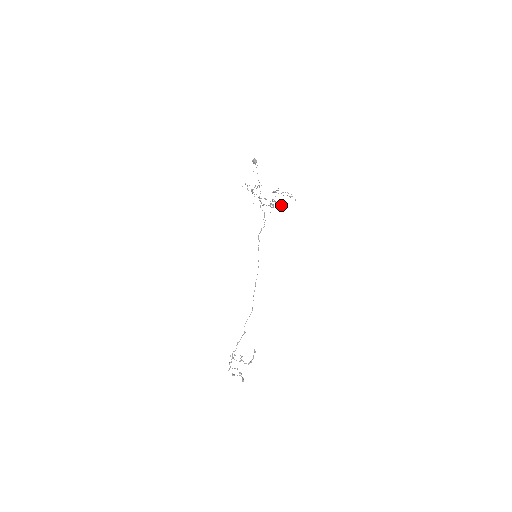
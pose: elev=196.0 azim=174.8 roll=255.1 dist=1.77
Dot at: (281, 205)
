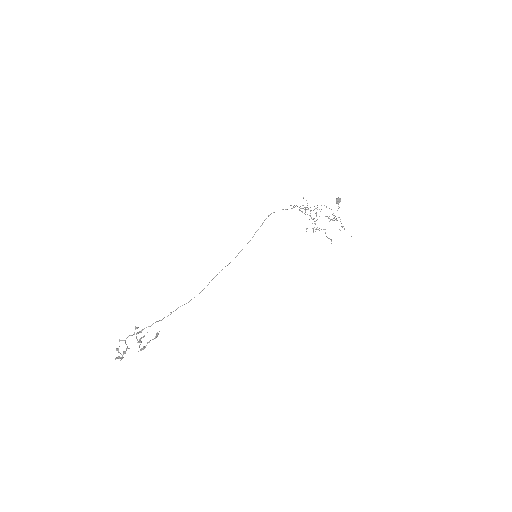
Dot at: occluded
